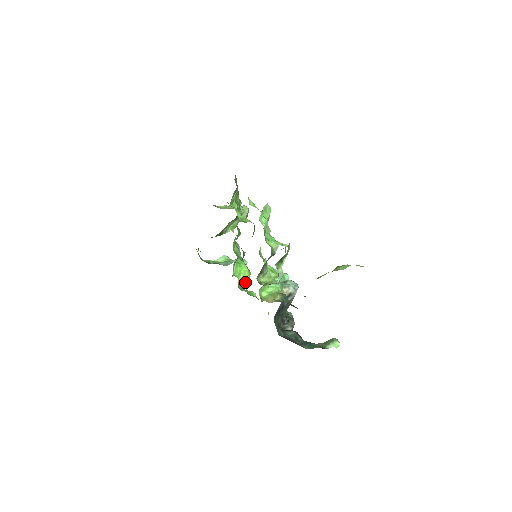
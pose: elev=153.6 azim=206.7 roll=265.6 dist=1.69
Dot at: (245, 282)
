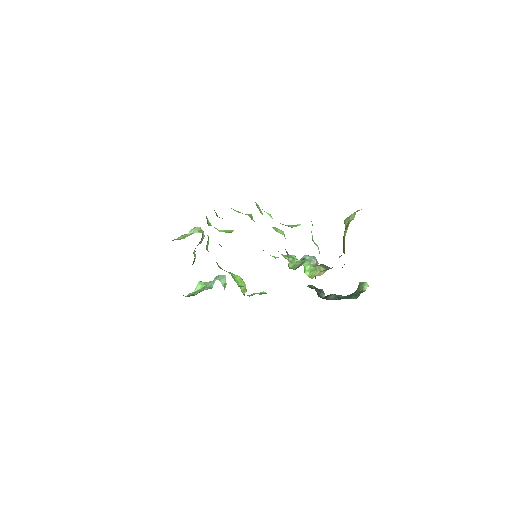
Dot at: (244, 289)
